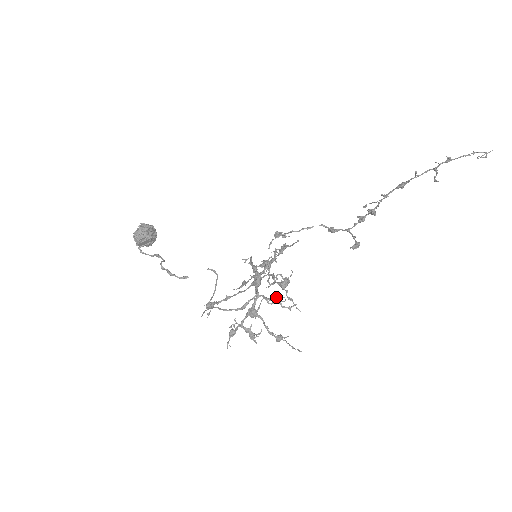
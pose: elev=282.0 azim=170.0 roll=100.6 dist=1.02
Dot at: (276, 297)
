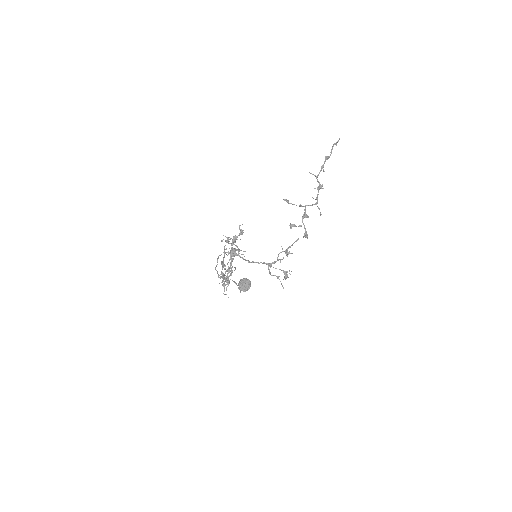
Dot at: occluded
